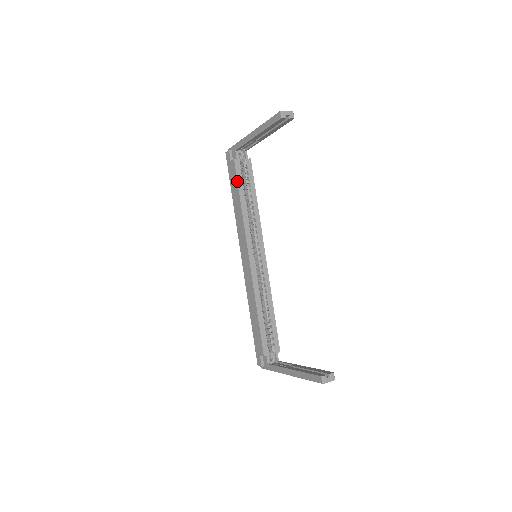
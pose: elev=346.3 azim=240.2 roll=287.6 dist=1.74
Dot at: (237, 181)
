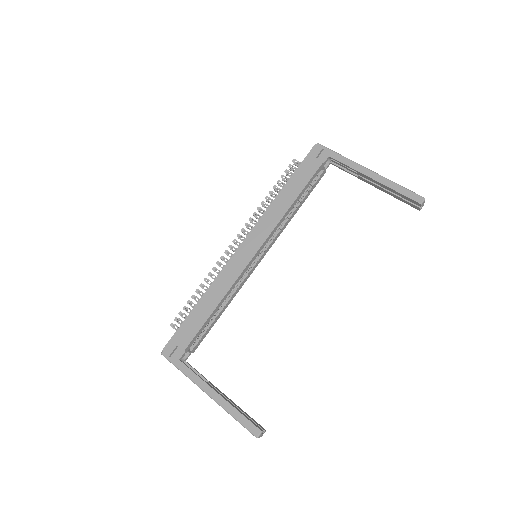
Dot at: (308, 182)
